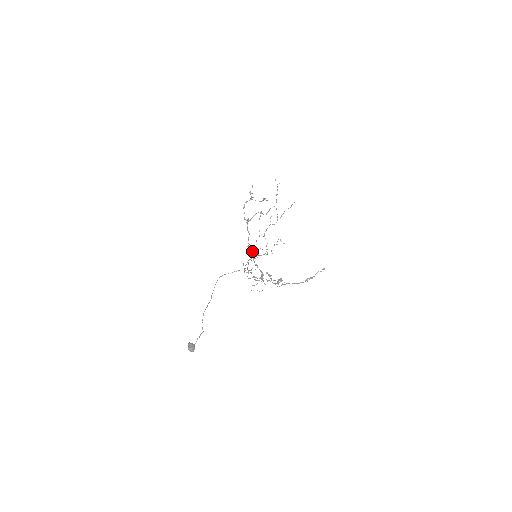
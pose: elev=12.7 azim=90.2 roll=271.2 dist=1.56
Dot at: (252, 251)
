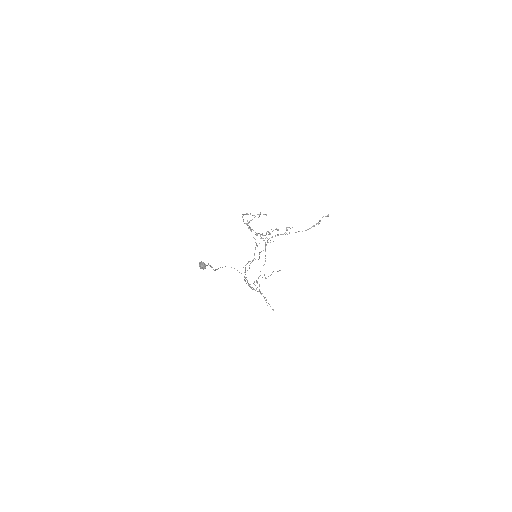
Dot at: occluded
